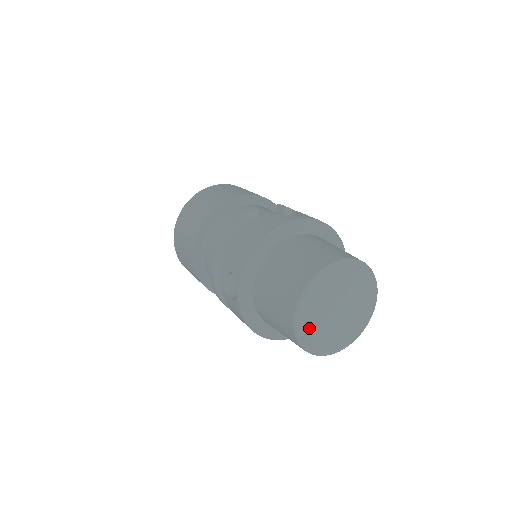
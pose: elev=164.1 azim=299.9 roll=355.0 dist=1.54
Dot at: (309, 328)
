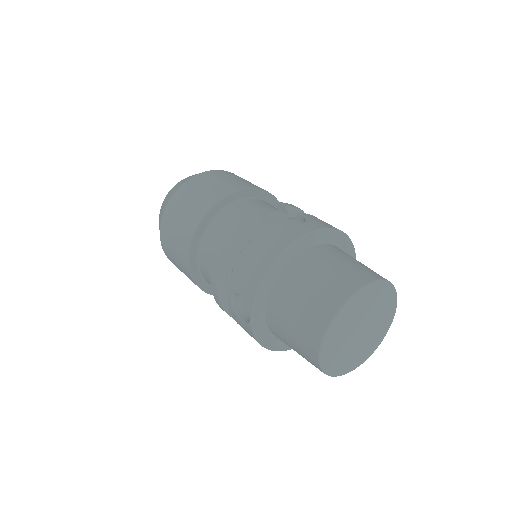
Dot at: (333, 356)
